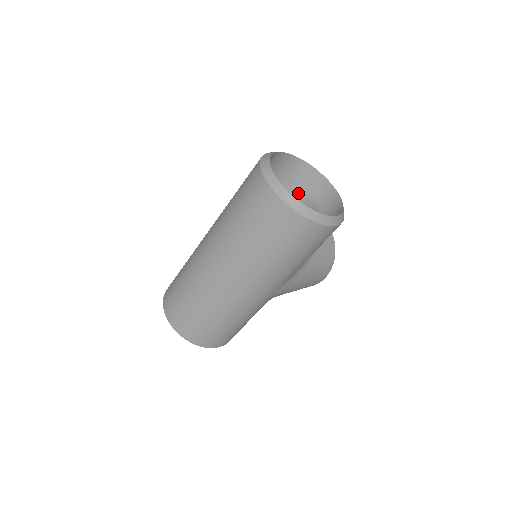
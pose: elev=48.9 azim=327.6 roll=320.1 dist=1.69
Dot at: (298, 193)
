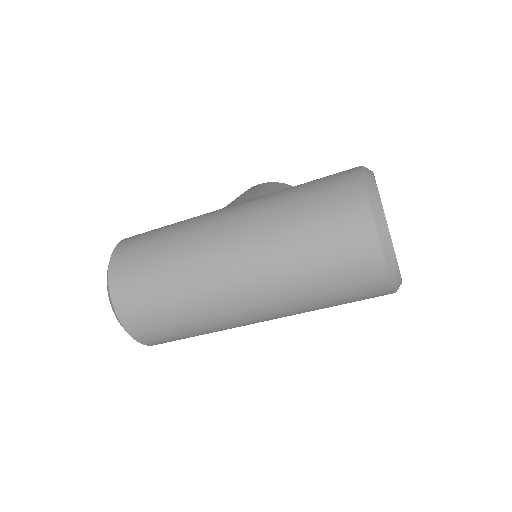
Dot at: occluded
